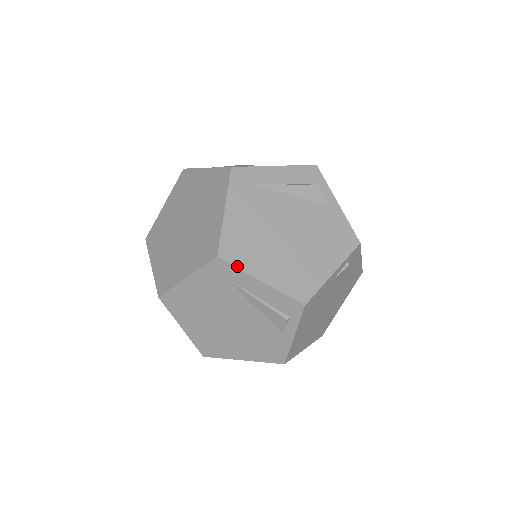
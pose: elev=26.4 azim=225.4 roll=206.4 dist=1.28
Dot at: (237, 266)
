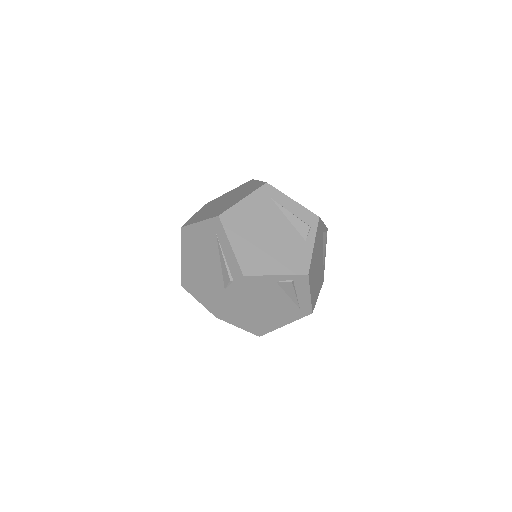
Dot at: (225, 228)
